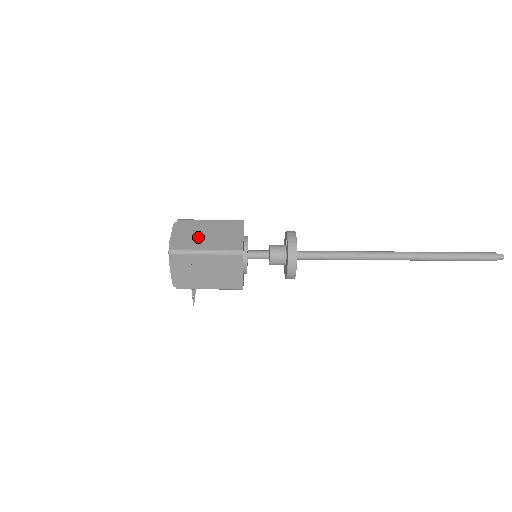
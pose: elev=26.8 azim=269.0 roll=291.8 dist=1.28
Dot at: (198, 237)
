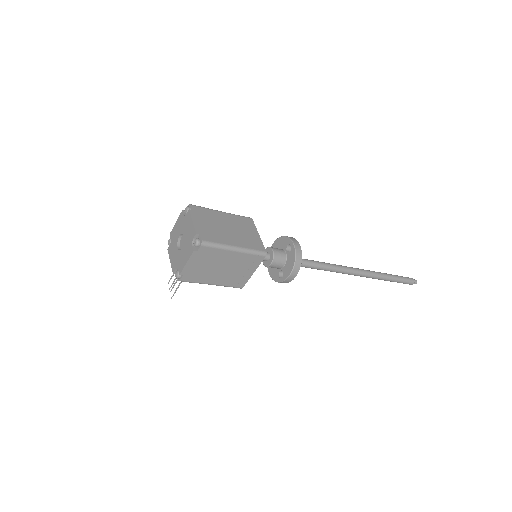
Dot at: (220, 230)
